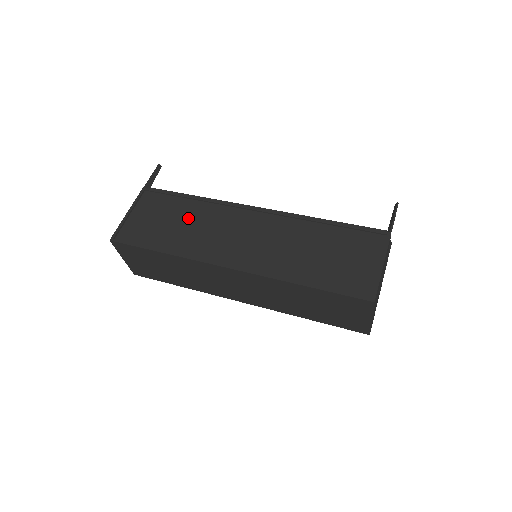
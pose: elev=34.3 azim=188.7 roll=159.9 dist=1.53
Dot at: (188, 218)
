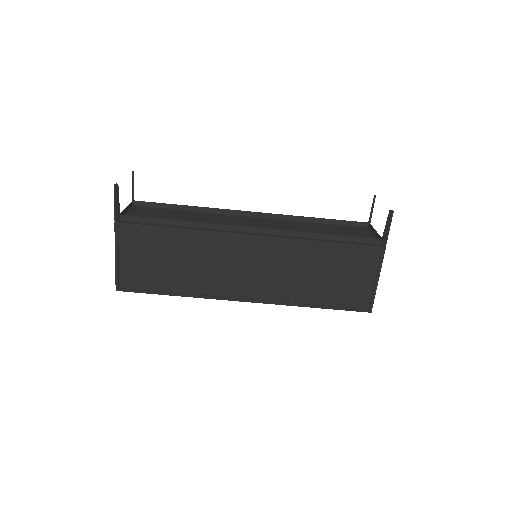
Dot at: (185, 254)
